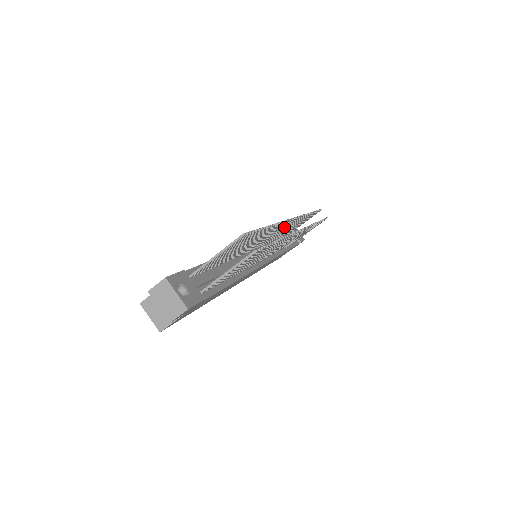
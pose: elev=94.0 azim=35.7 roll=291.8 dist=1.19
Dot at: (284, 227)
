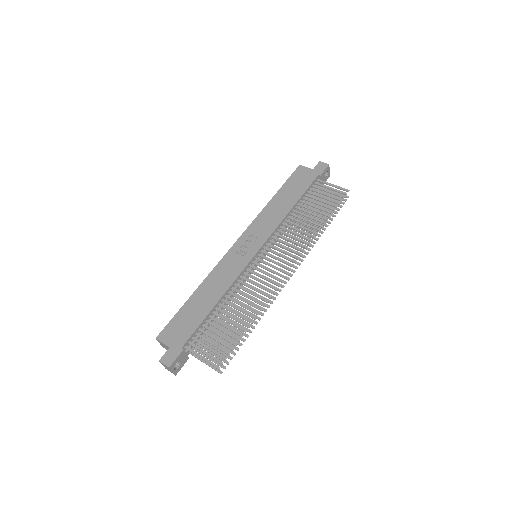
Dot at: occluded
